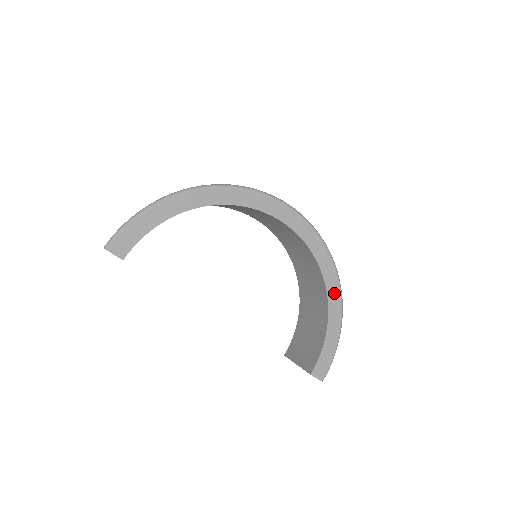
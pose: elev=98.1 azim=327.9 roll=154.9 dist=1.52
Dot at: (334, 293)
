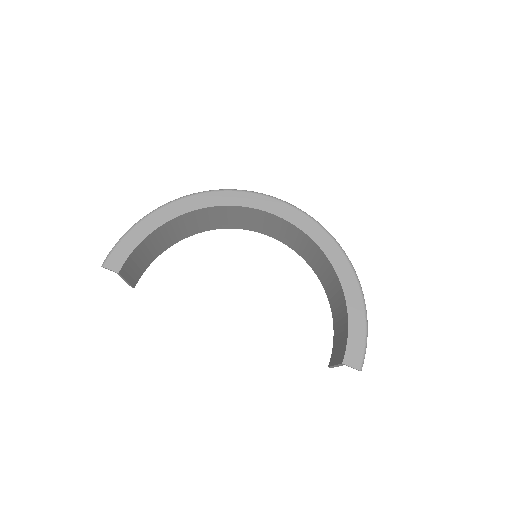
Dot at: (344, 269)
